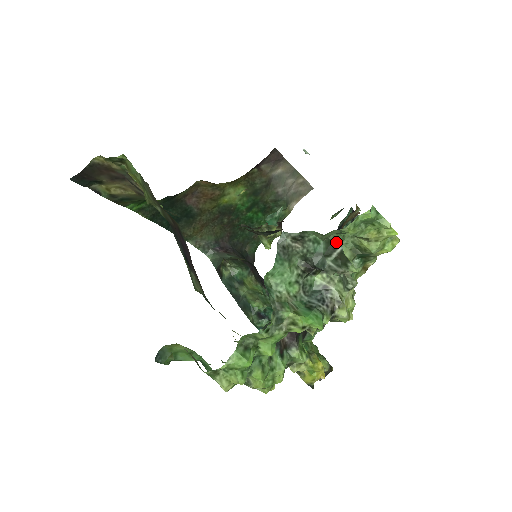
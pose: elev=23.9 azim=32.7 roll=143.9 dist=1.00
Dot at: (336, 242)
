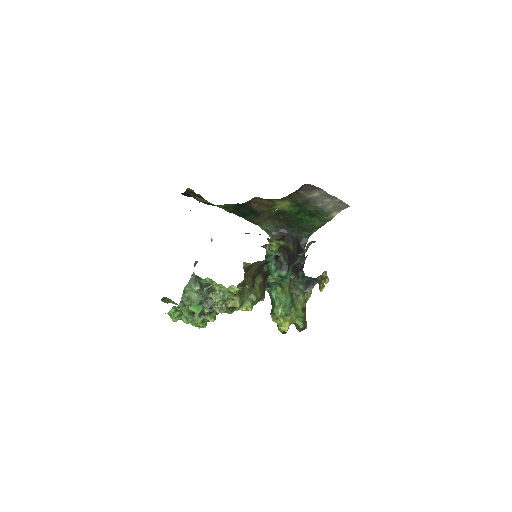
Dot at: occluded
